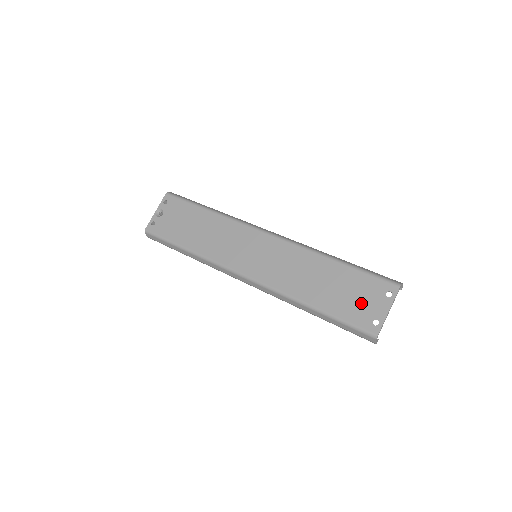
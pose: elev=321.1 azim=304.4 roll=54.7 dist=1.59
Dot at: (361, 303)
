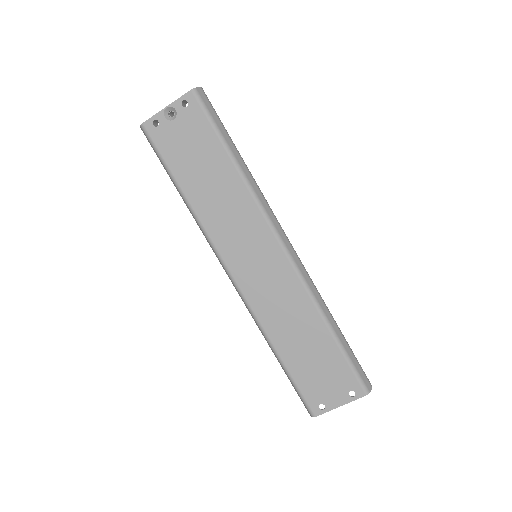
Dot at: (323, 383)
